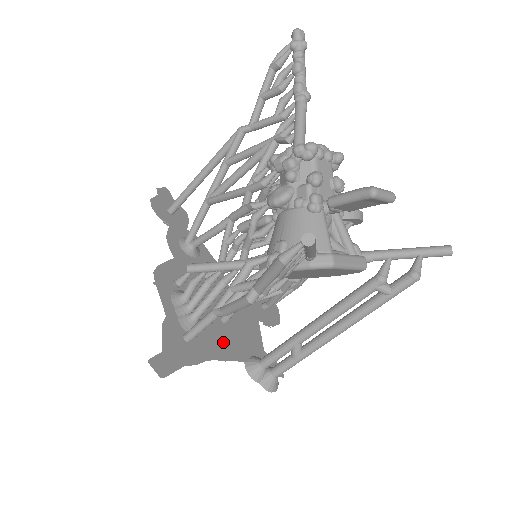
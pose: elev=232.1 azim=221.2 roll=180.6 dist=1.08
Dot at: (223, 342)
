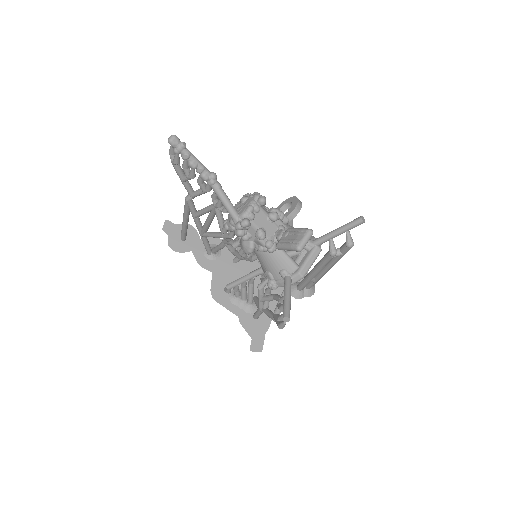
Dot at: occluded
